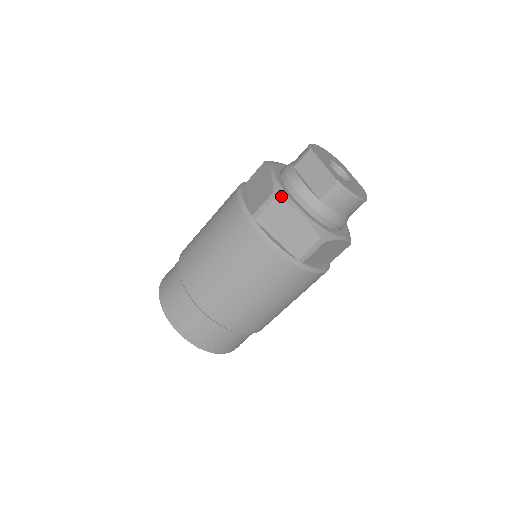
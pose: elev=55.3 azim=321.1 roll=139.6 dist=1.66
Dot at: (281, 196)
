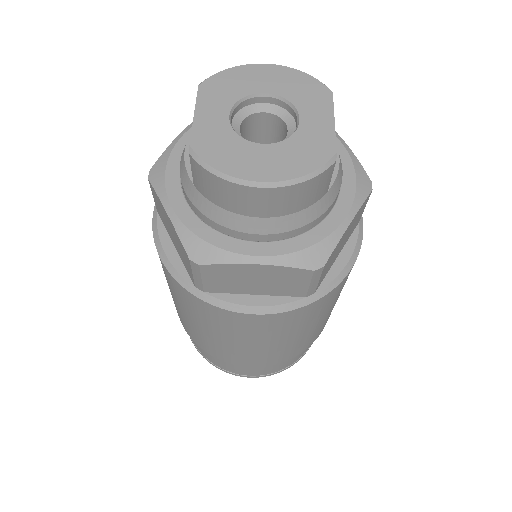
Dot at: (154, 177)
